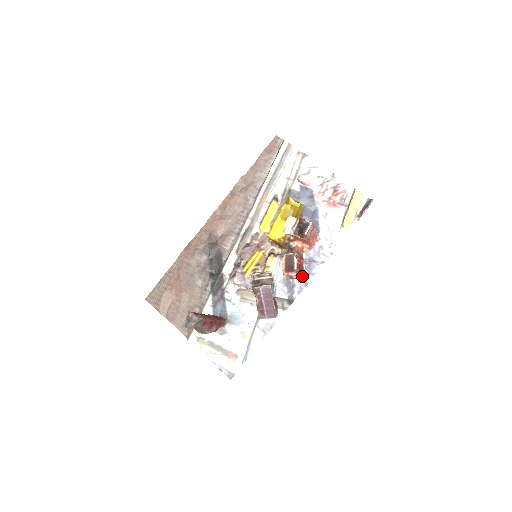
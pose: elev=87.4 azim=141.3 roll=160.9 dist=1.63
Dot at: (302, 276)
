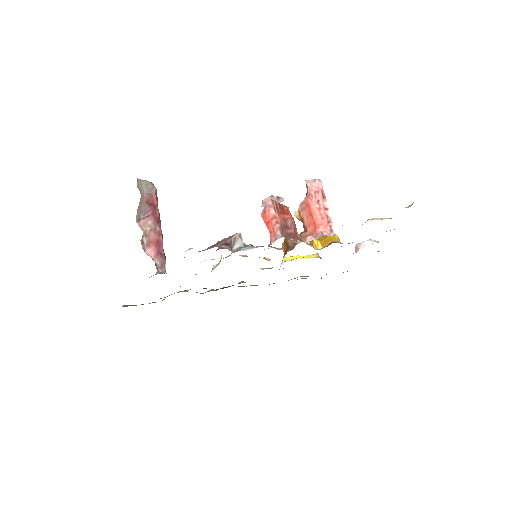
Dot at: occluded
